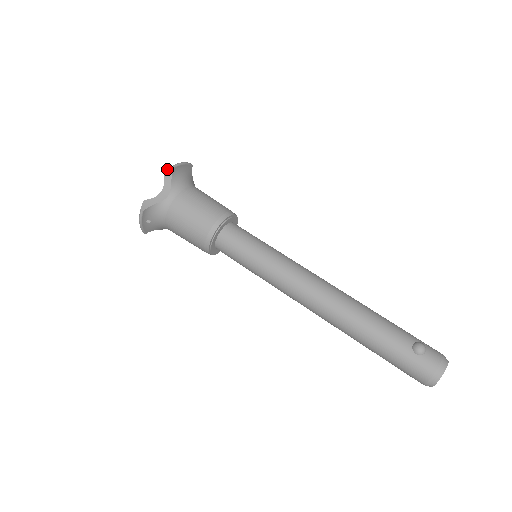
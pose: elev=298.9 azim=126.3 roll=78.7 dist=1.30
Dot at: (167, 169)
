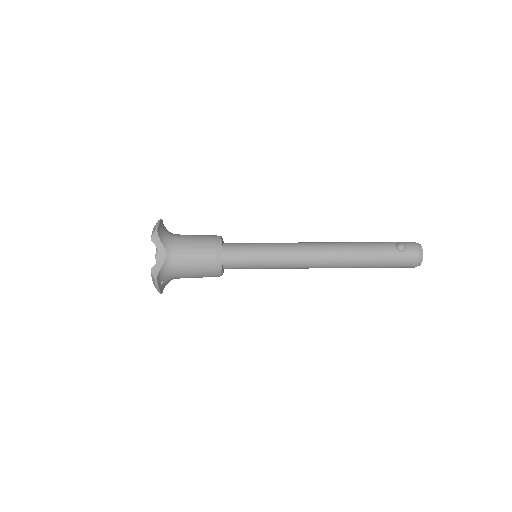
Dot at: (152, 235)
